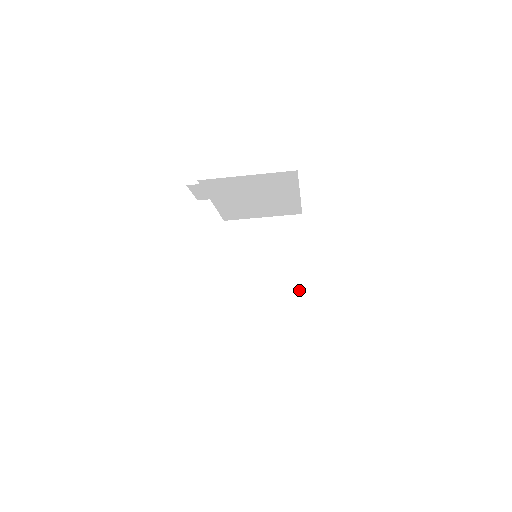
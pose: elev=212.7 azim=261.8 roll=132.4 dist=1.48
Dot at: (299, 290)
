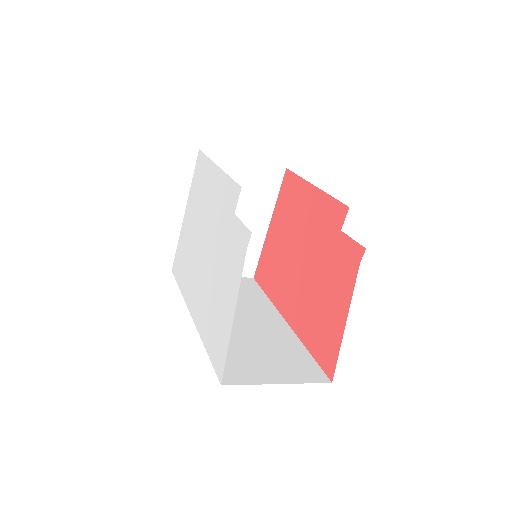
Dot at: (254, 247)
